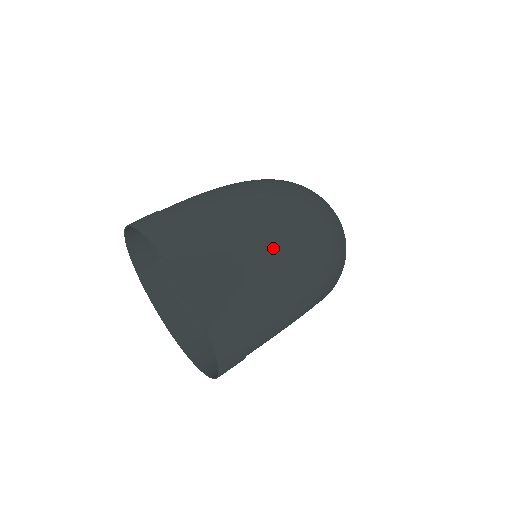
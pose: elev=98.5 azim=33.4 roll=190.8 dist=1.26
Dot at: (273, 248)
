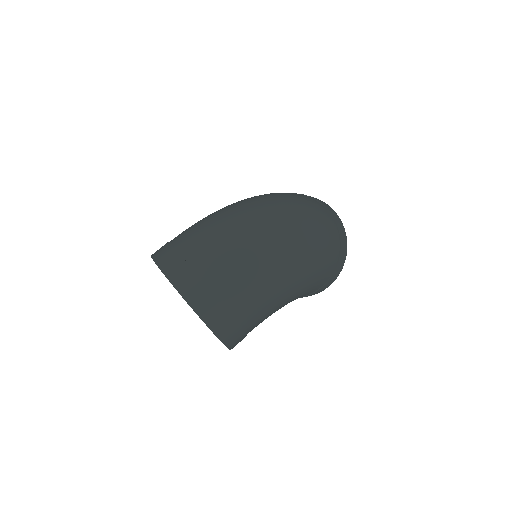
Dot at: (237, 248)
